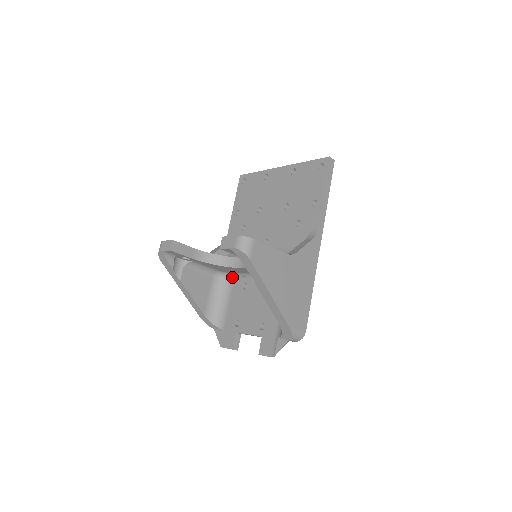
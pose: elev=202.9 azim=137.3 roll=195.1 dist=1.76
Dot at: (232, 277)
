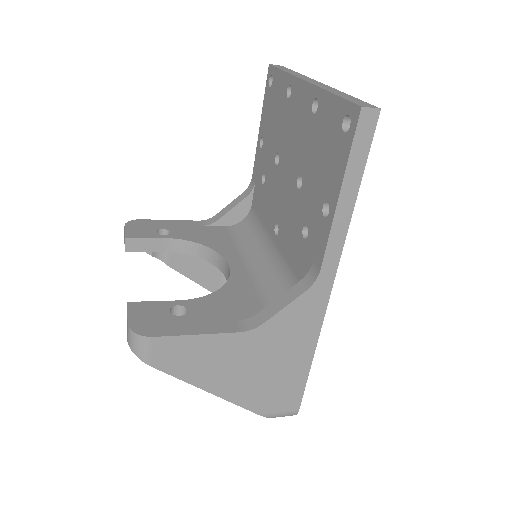
Dot at: occluded
